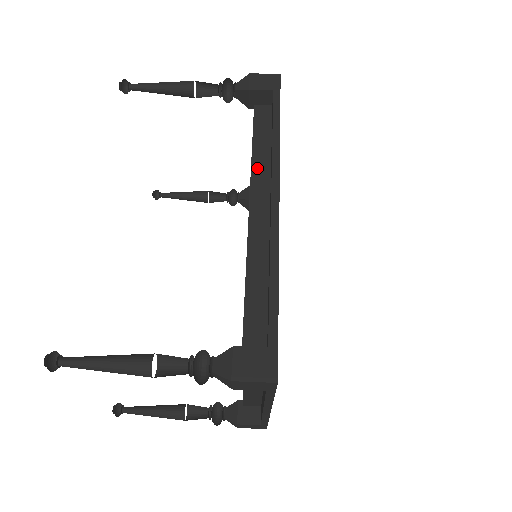
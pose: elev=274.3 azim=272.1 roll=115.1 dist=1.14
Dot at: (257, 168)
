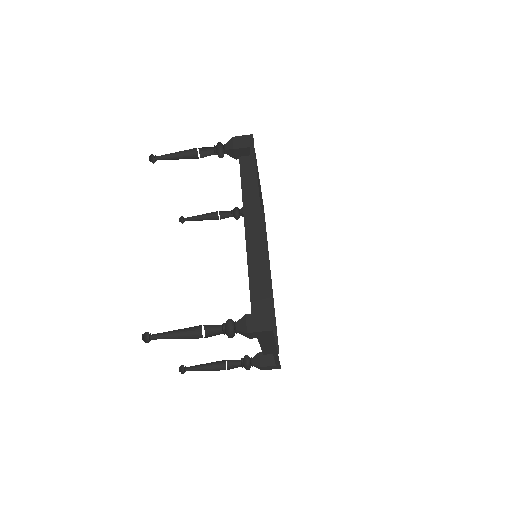
Dot at: (246, 202)
